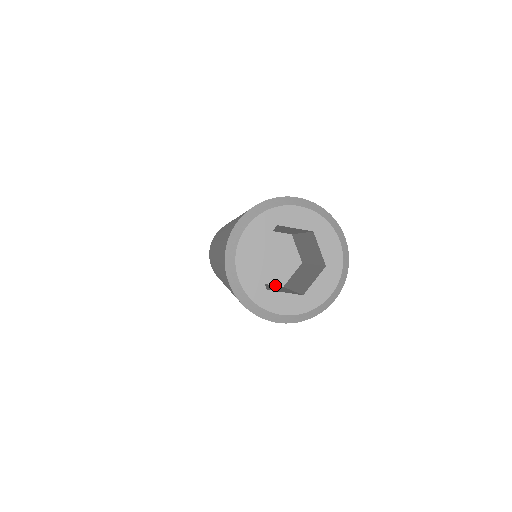
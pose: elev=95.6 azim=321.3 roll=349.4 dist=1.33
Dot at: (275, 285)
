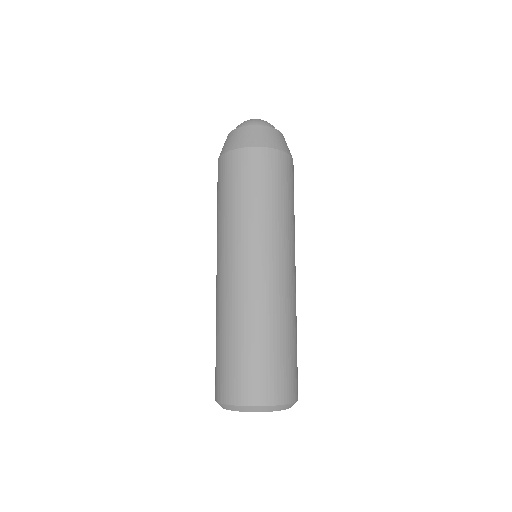
Dot at: occluded
